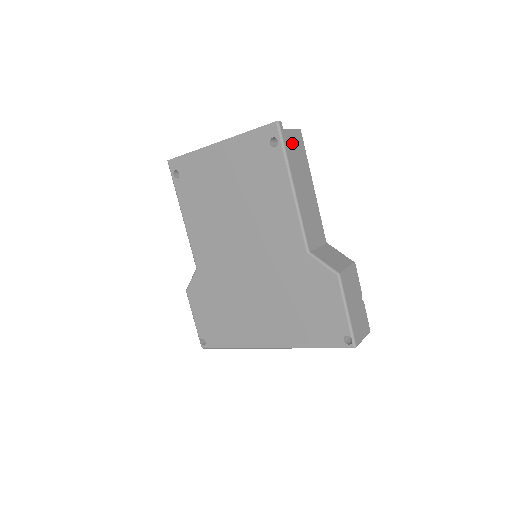
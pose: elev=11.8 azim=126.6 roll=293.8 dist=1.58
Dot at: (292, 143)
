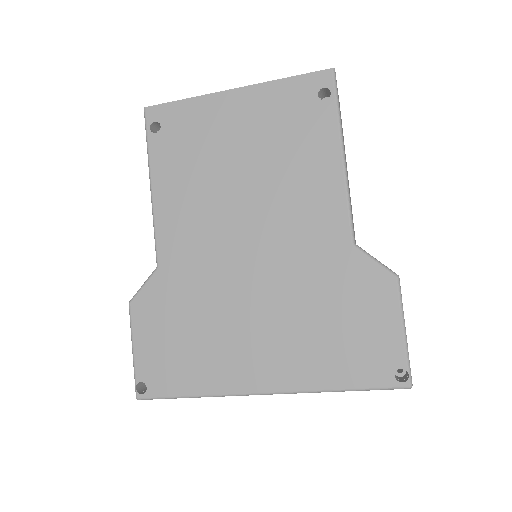
Dot at: occluded
